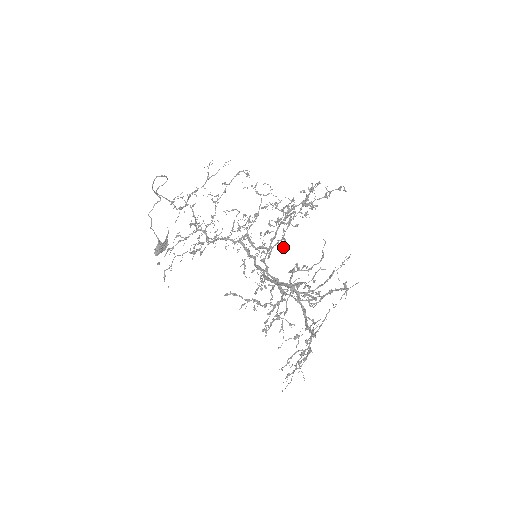
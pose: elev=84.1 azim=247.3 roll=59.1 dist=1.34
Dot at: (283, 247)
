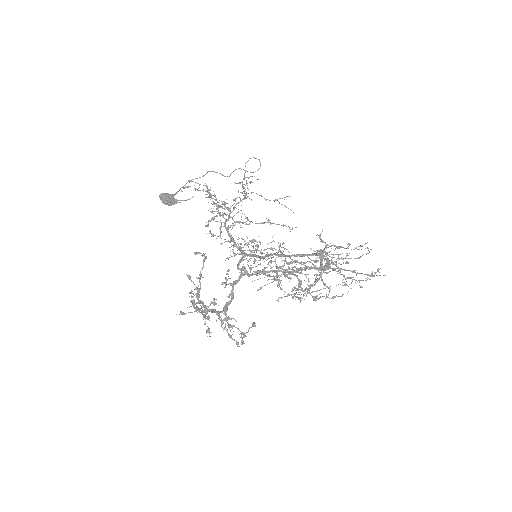
Dot at: occluded
